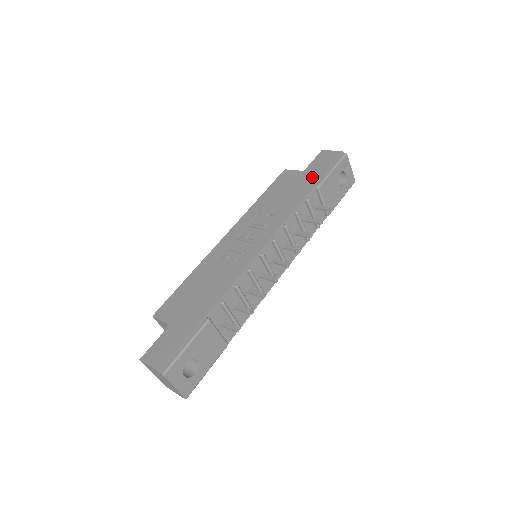
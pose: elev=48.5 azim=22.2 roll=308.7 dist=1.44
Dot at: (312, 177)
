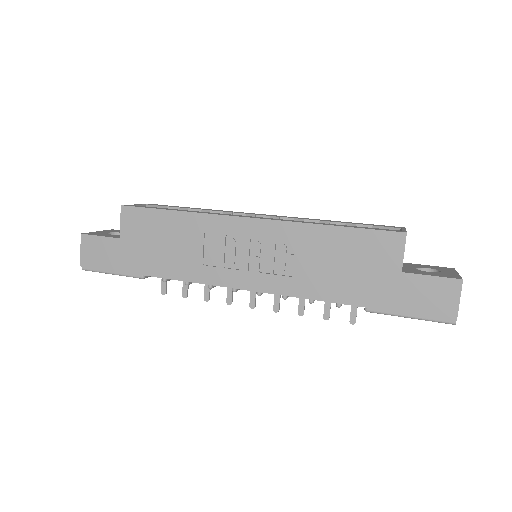
Dot at: (385, 295)
